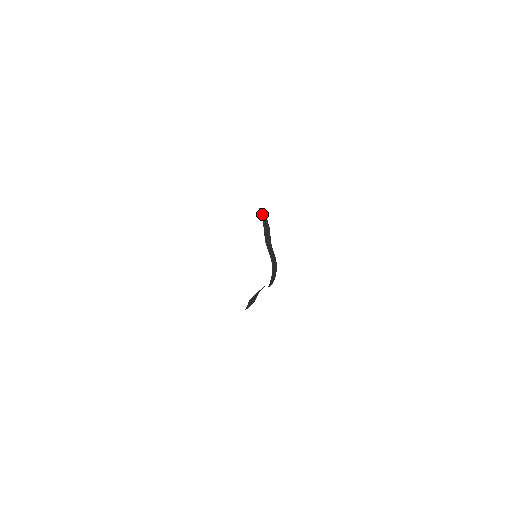
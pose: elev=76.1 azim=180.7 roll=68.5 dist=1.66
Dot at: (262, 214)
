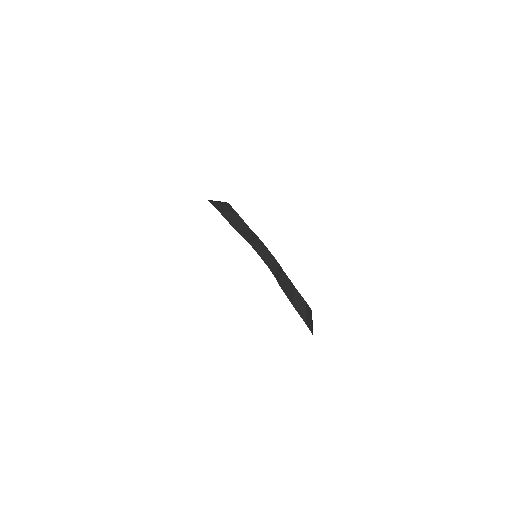
Dot at: (217, 205)
